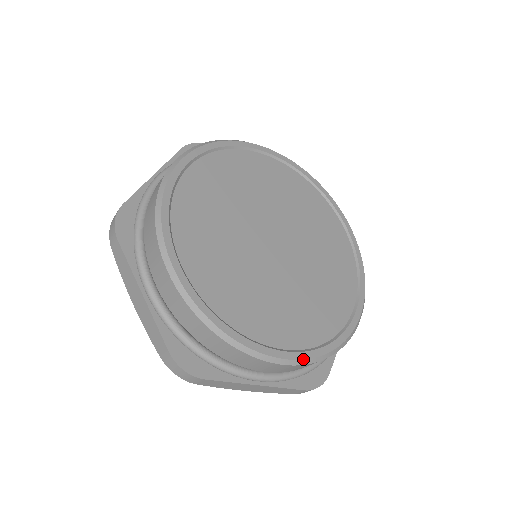
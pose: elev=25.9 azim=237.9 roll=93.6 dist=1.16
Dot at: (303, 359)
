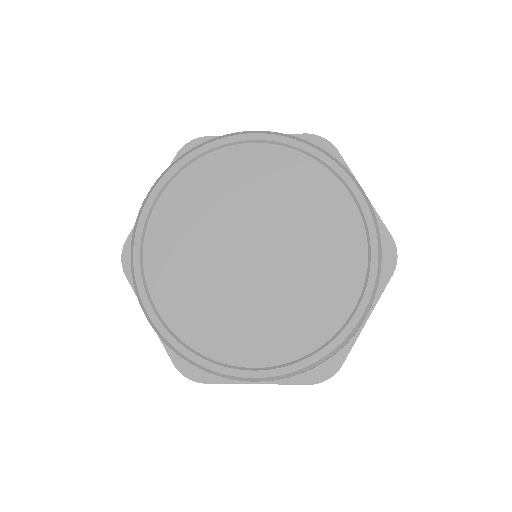
Dot at: (276, 376)
